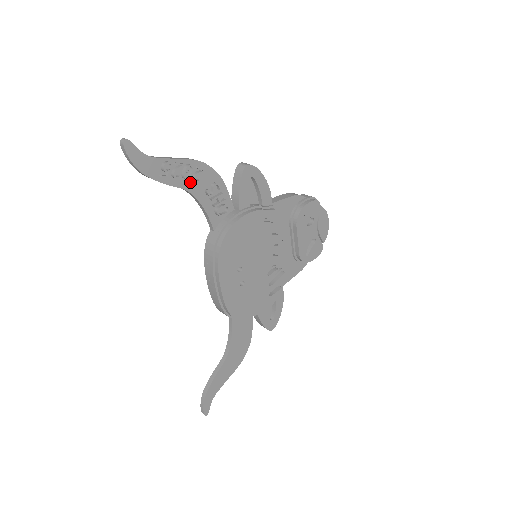
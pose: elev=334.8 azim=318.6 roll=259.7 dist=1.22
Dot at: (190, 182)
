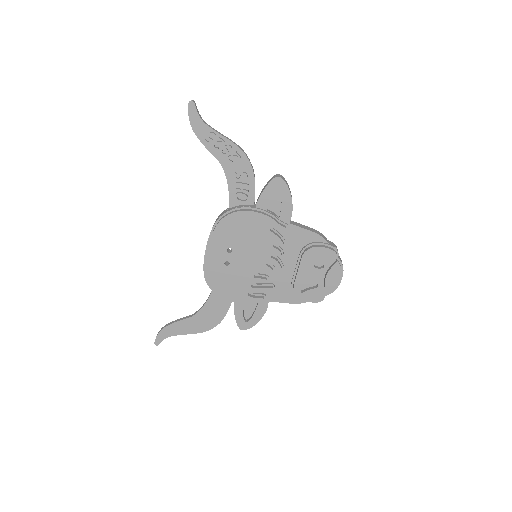
Dot at: (226, 159)
